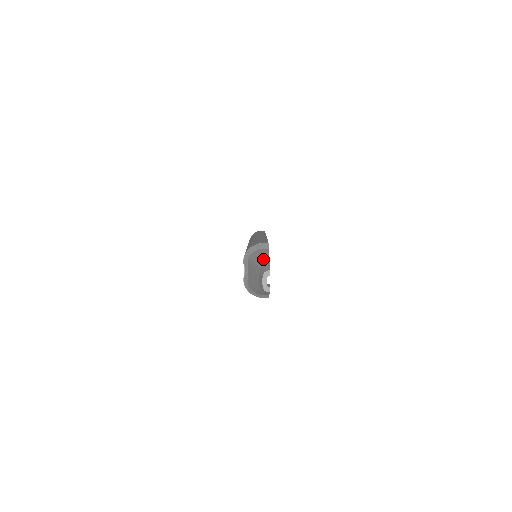
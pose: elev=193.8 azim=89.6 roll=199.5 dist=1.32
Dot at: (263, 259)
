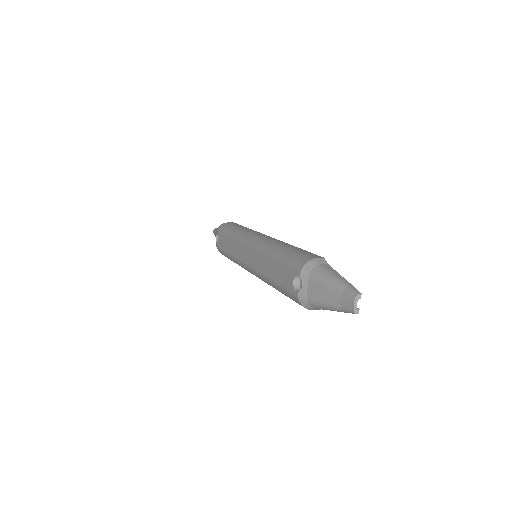
Dot at: (339, 278)
